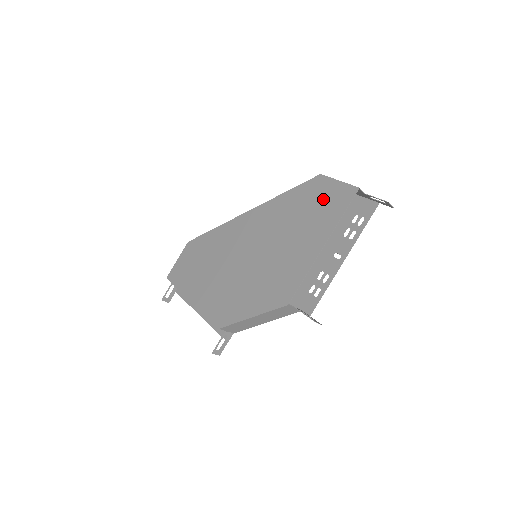
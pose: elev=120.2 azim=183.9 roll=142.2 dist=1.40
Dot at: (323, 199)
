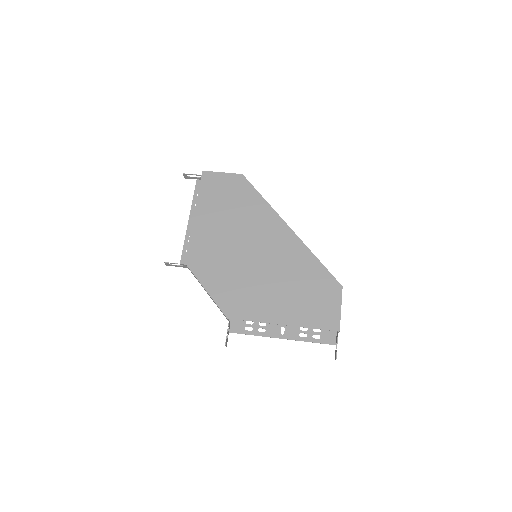
Dot at: (321, 302)
